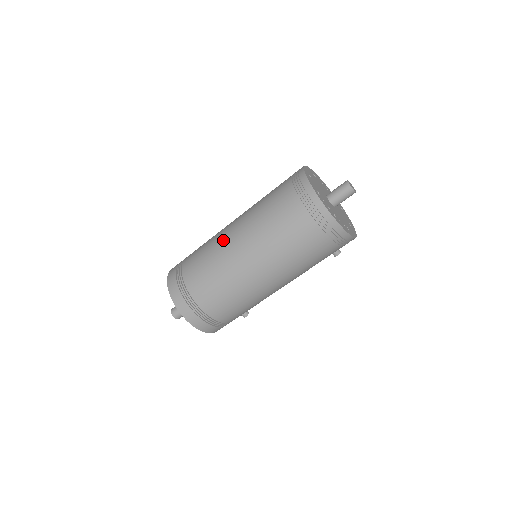
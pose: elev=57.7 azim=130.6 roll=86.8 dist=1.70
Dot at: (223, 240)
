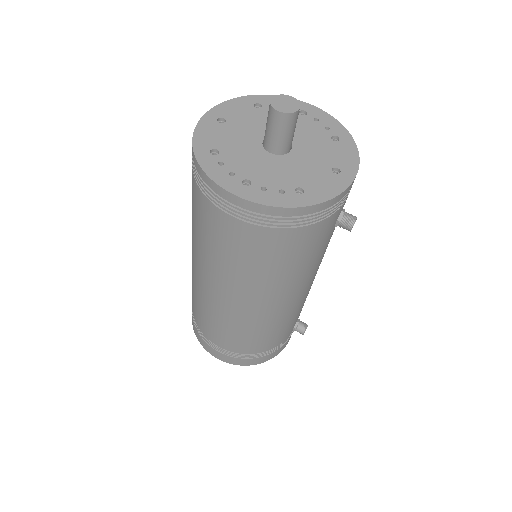
Dot at: occluded
